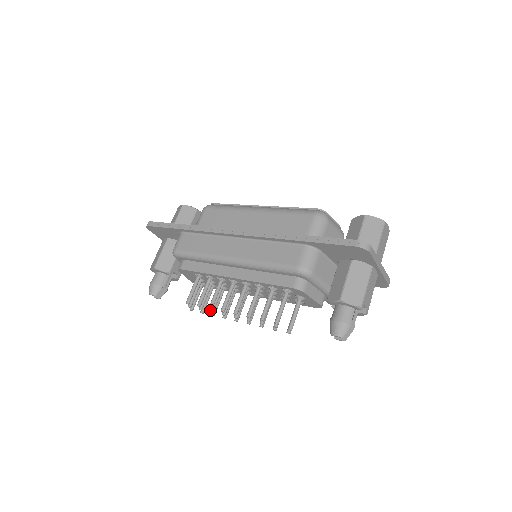
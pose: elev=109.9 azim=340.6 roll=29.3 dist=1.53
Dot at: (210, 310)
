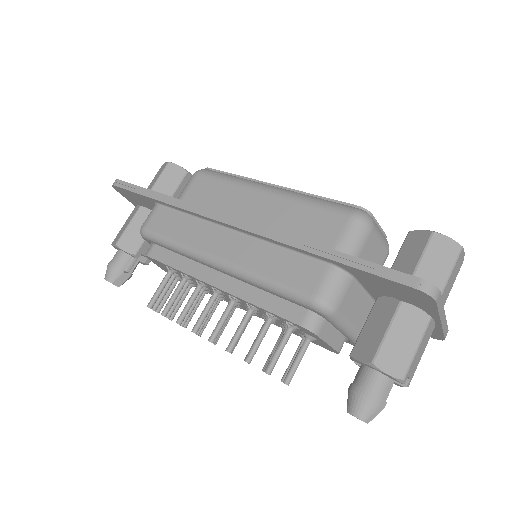
Dot at: occluded
